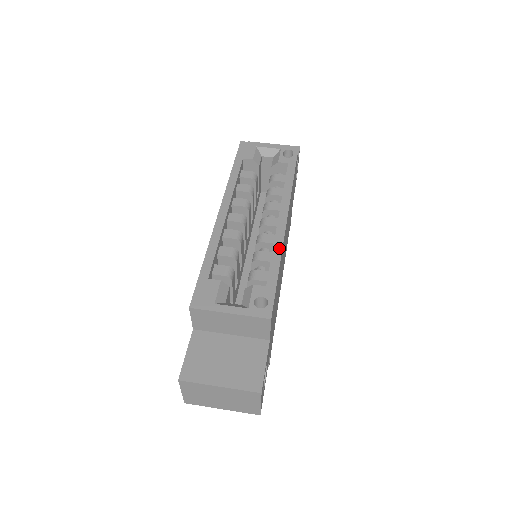
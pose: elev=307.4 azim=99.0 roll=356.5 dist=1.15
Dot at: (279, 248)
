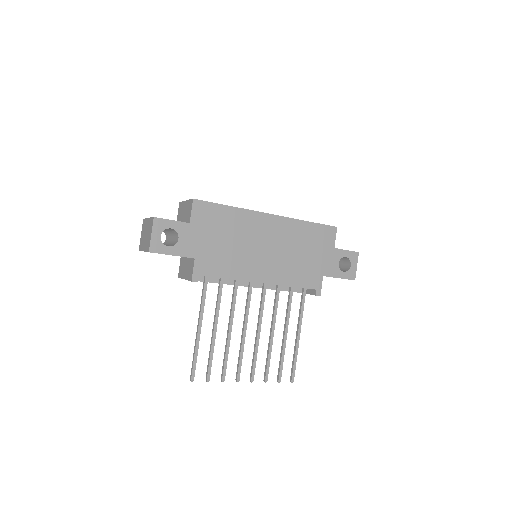
Dot at: (245, 209)
